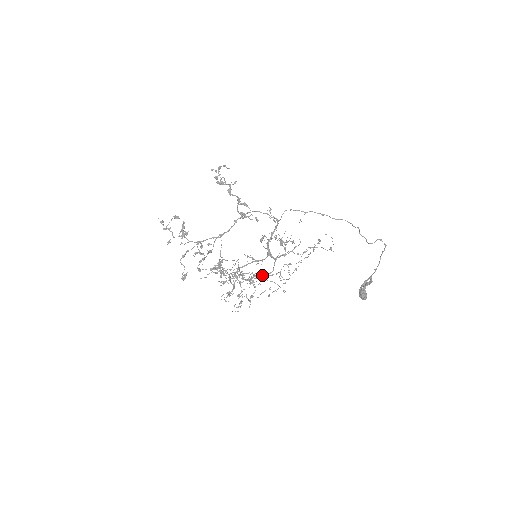
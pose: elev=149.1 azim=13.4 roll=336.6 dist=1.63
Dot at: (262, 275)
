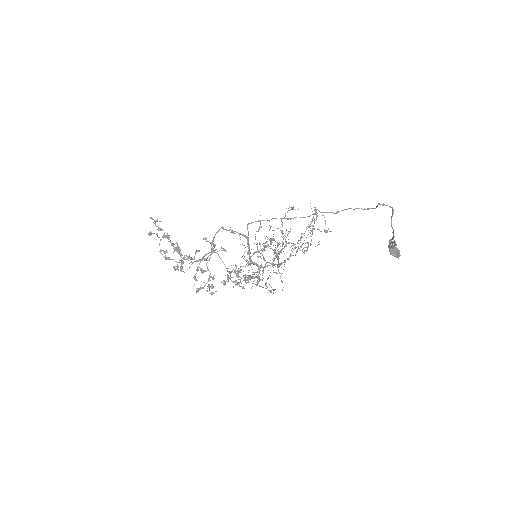
Dot at: (277, 259)
